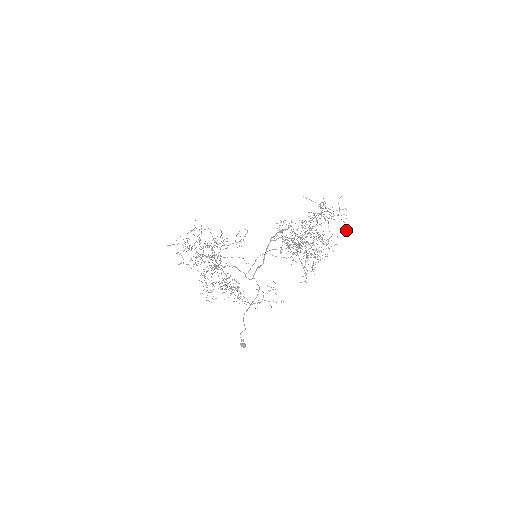
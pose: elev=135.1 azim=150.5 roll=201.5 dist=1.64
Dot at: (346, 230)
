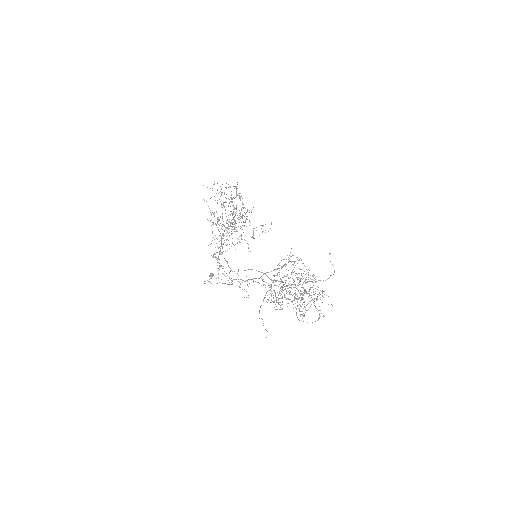
Dot at: occluded
